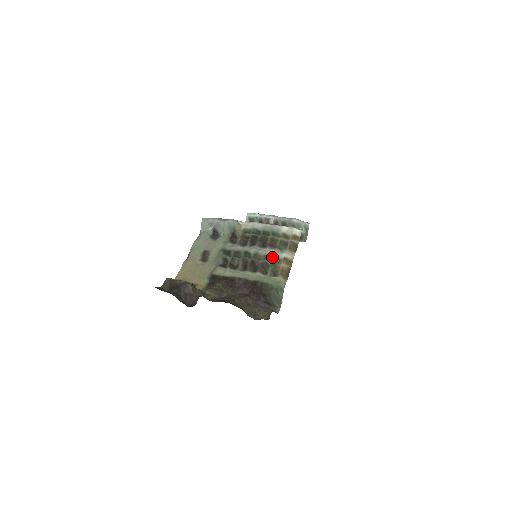
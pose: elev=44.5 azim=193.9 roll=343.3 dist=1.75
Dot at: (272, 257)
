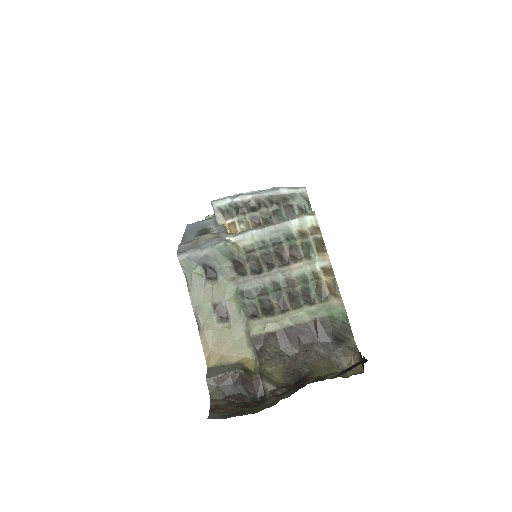
Dot at: (306, 275)
